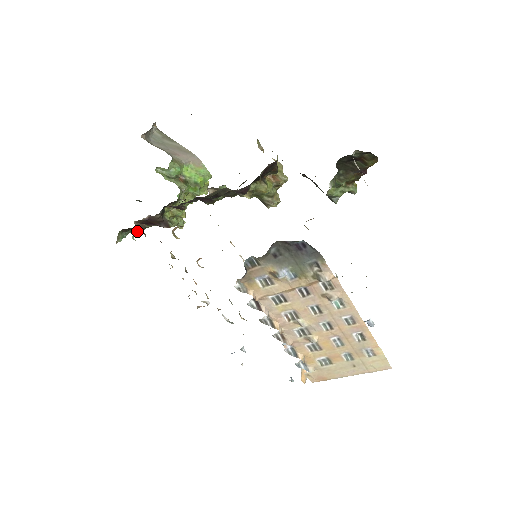
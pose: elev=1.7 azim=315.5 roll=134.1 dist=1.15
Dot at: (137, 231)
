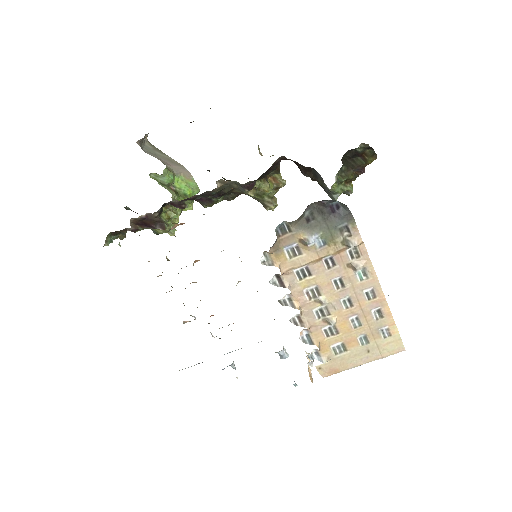
Dot at: (125, 236)
